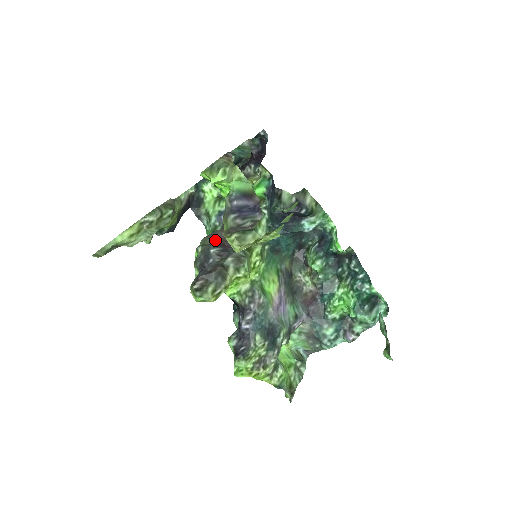
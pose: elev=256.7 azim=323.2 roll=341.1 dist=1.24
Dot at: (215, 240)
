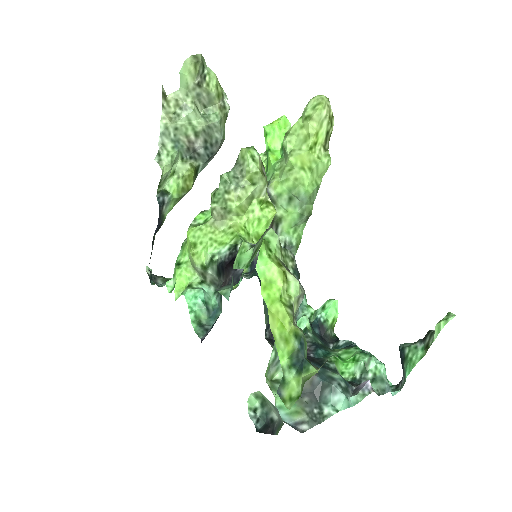
Dot at: occluded
